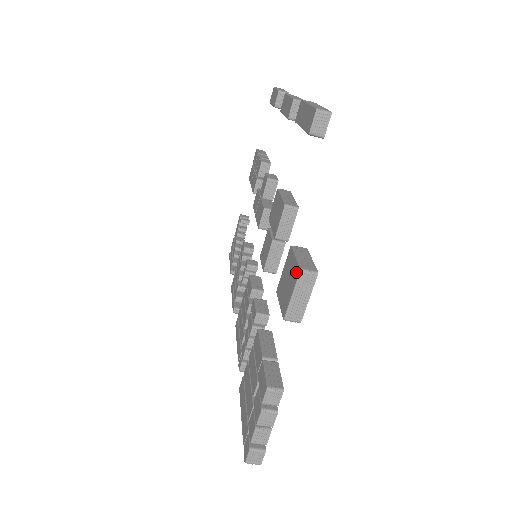
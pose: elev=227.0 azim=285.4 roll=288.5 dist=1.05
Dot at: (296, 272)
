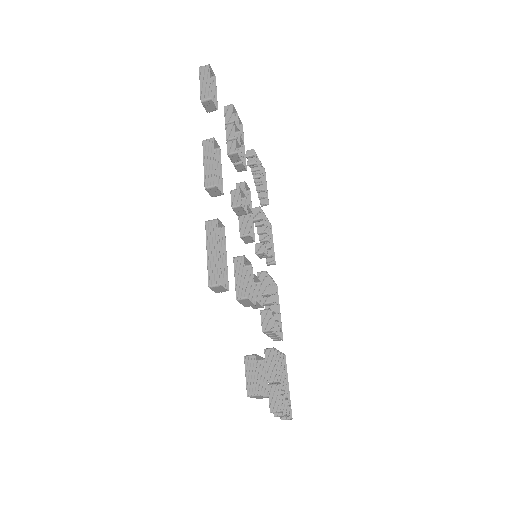
Dot at: (248, 391)
